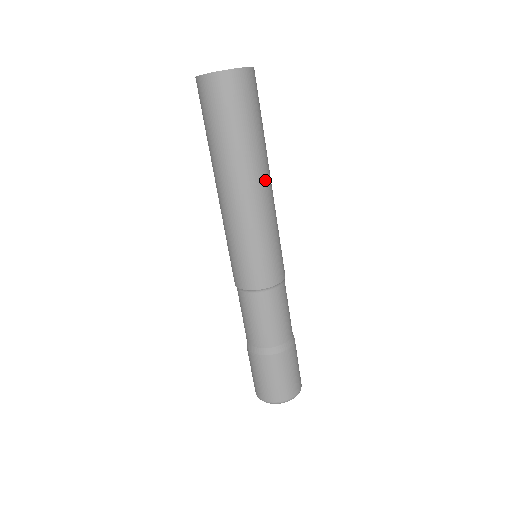
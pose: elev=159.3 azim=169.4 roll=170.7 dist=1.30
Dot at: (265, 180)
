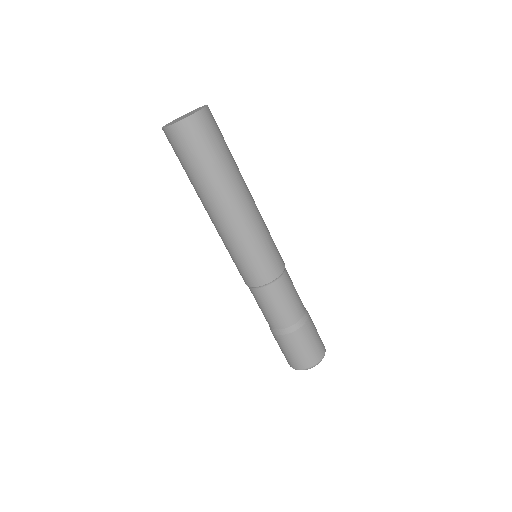
Dot at: (246, 193)
